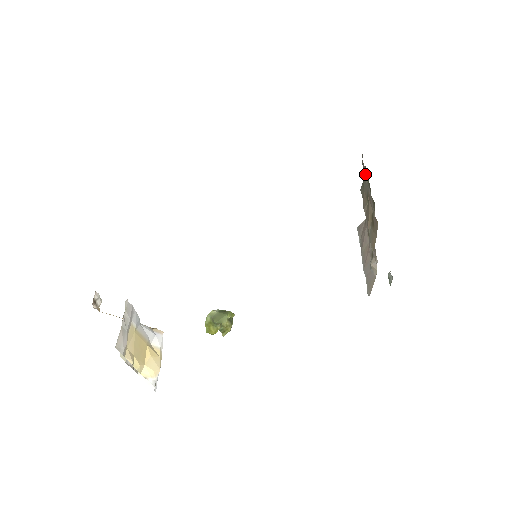
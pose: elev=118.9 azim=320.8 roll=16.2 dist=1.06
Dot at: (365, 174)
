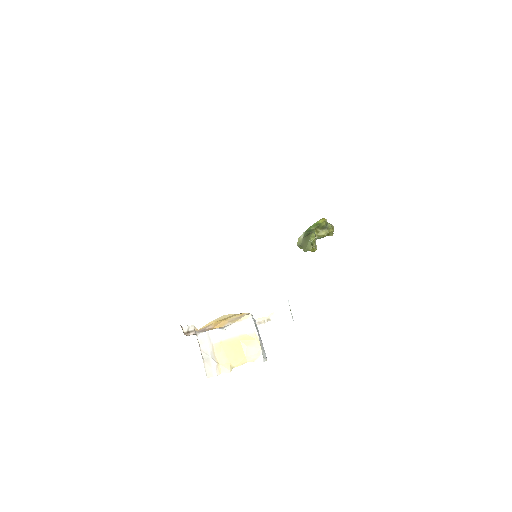
Dot at: occluded
